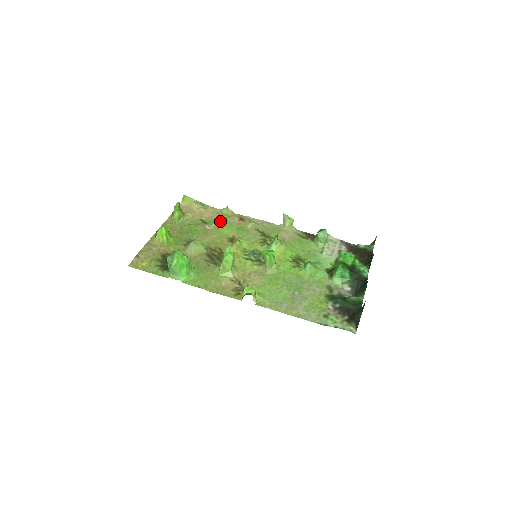
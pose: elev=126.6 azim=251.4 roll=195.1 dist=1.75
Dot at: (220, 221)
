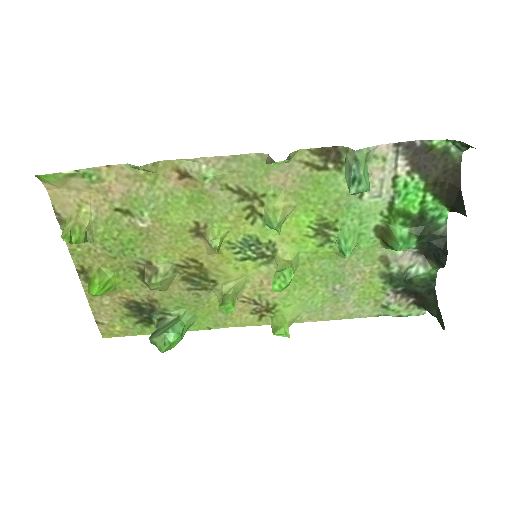
Dot at: (149, 199)
